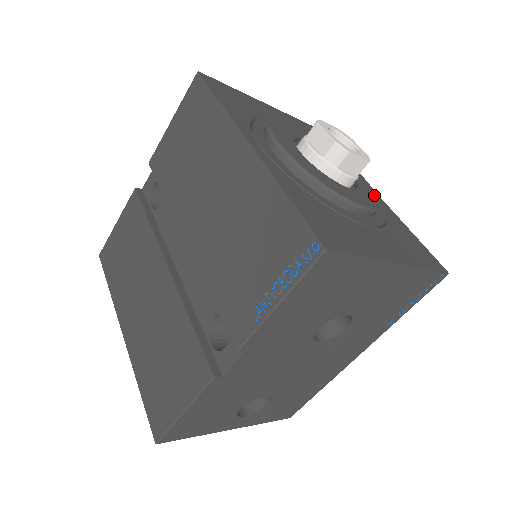
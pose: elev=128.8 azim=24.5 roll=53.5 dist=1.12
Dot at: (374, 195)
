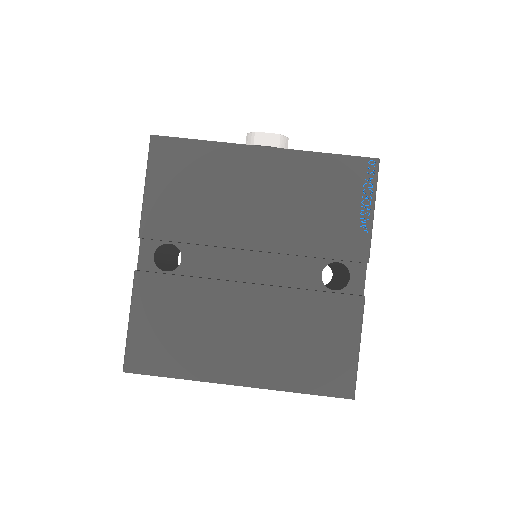
Dot at: occluded
